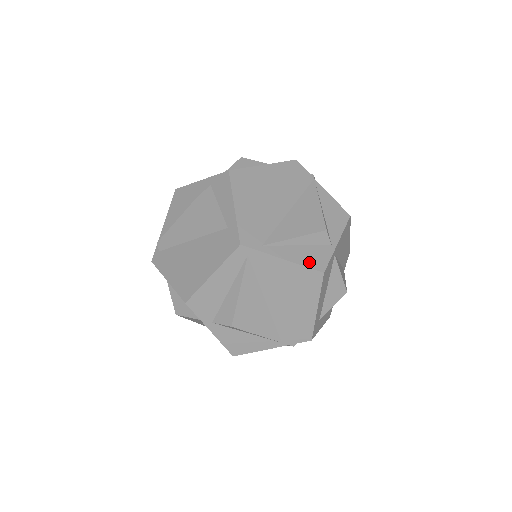
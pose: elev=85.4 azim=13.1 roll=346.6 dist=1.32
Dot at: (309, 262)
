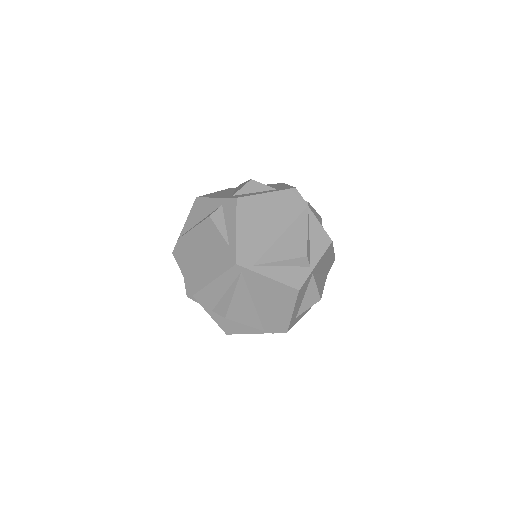
Dot at: (289, 281)
